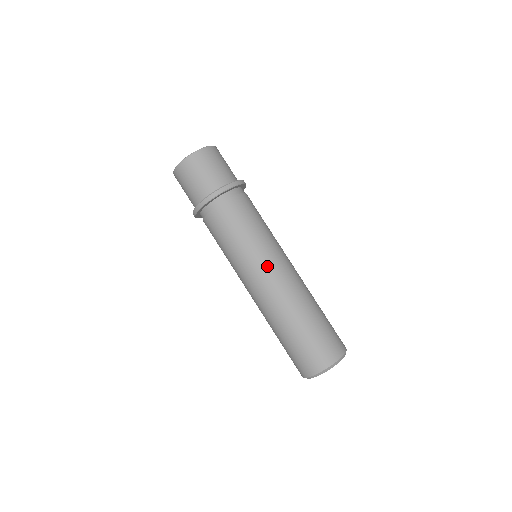
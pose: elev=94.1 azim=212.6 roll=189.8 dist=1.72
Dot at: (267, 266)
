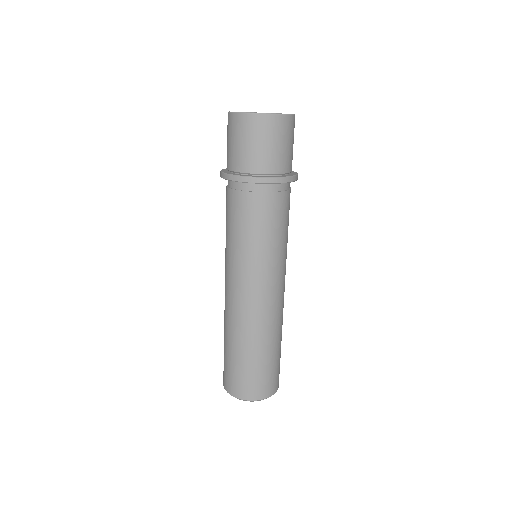
Dot at: (275, 282)
